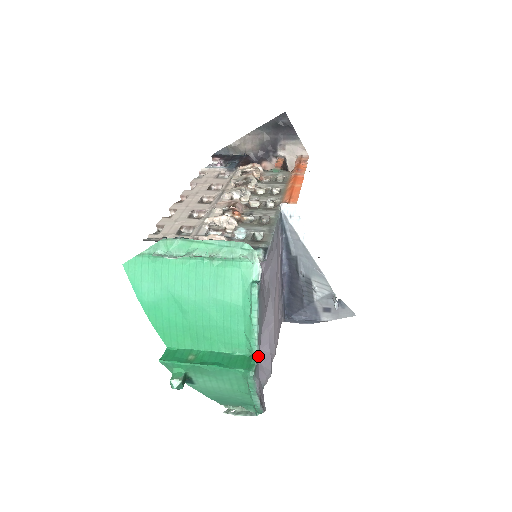
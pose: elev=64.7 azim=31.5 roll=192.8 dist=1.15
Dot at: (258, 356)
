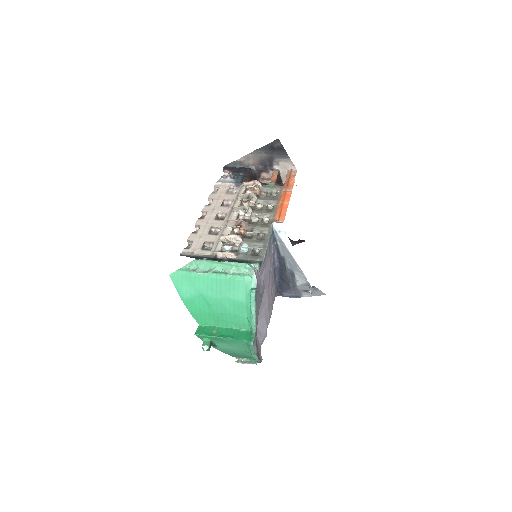
Dot at: (256, 332)
